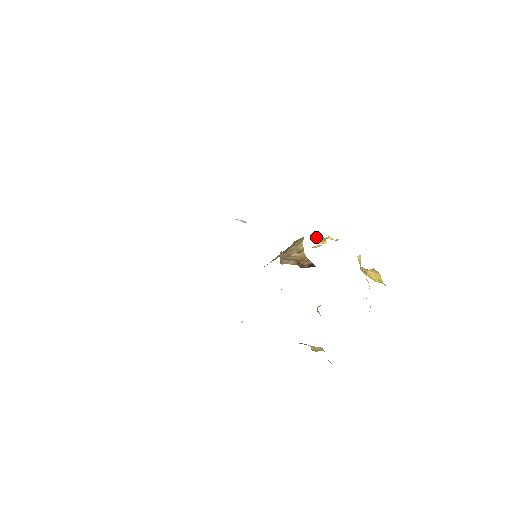
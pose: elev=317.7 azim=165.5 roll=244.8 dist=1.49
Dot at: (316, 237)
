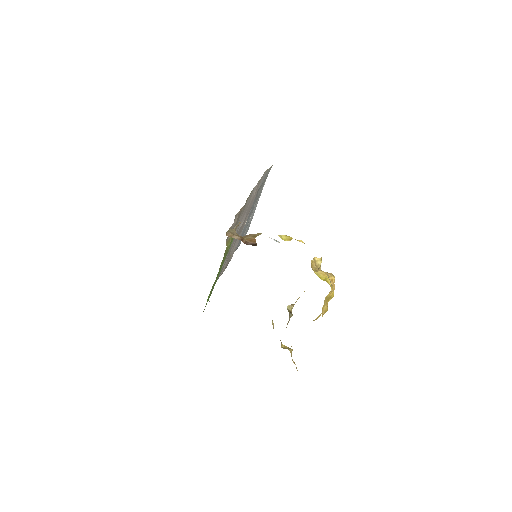
Dot at: (284, 235)
